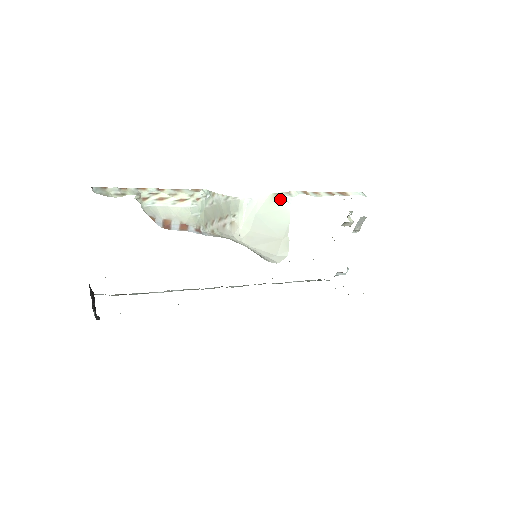
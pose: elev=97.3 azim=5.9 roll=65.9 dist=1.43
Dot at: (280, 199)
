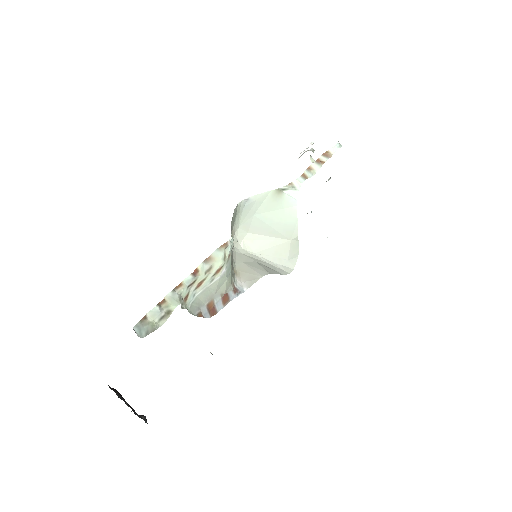
Dot at: (284, 196)
